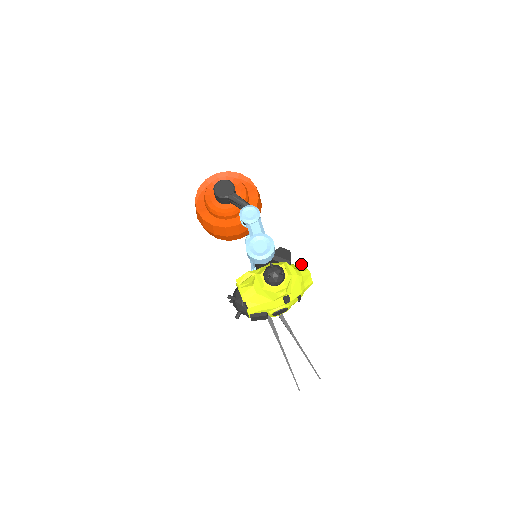
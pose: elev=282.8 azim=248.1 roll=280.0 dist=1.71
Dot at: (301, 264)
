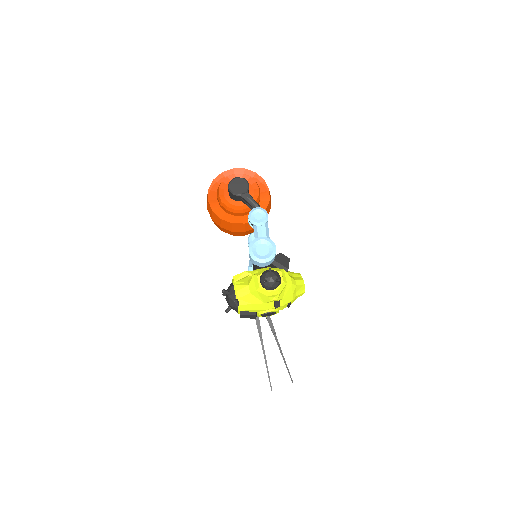
Dot at: (297, 273)
